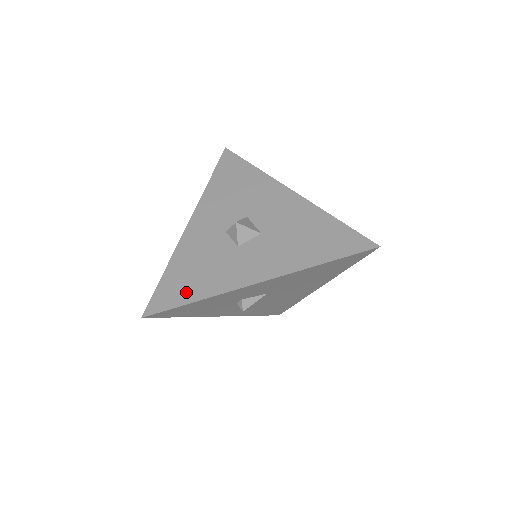
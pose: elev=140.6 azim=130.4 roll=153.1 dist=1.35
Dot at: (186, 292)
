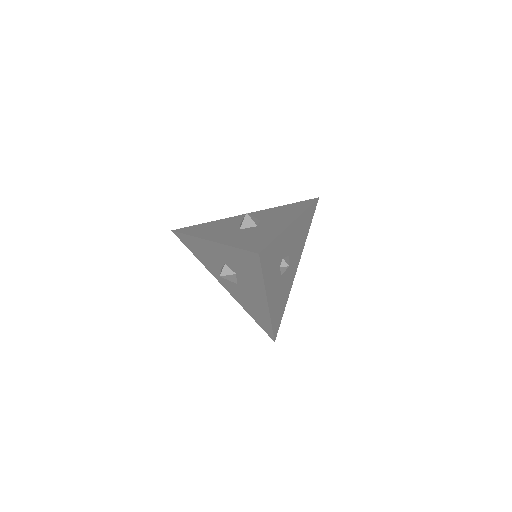
Dot at: (264, 239)
